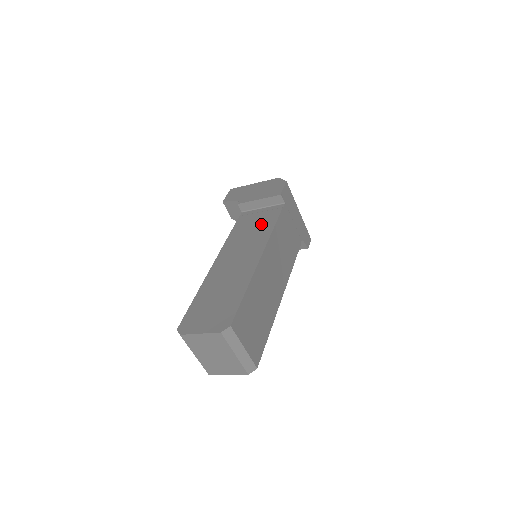
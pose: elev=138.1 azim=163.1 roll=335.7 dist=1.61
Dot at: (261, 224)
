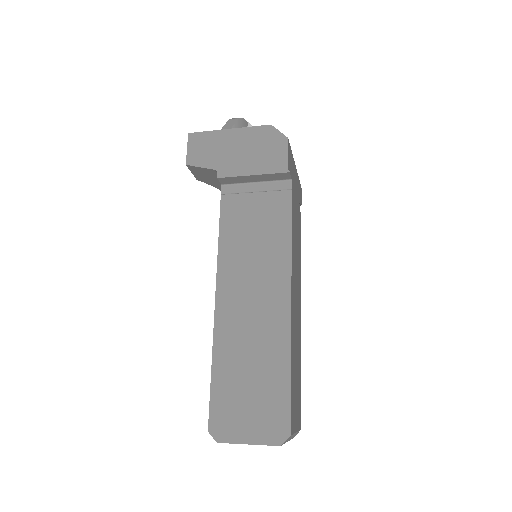
Dot at: (267, 224)
